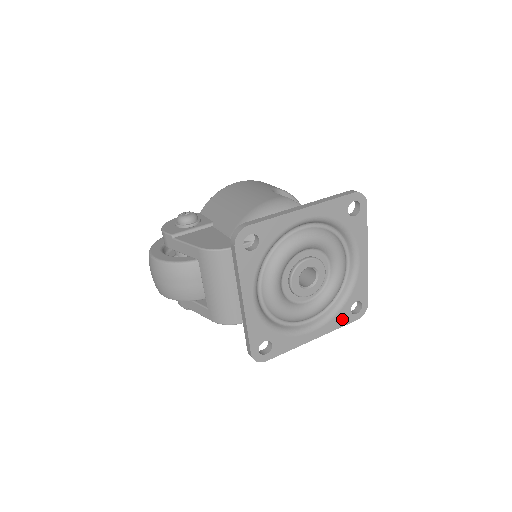
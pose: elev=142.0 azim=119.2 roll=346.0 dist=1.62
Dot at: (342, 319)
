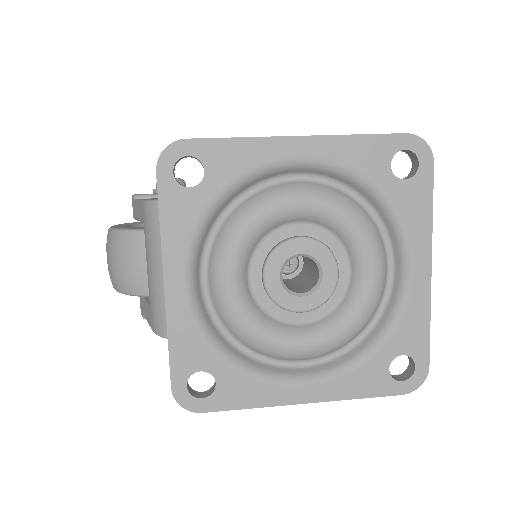
Dot at: (369, 381)
